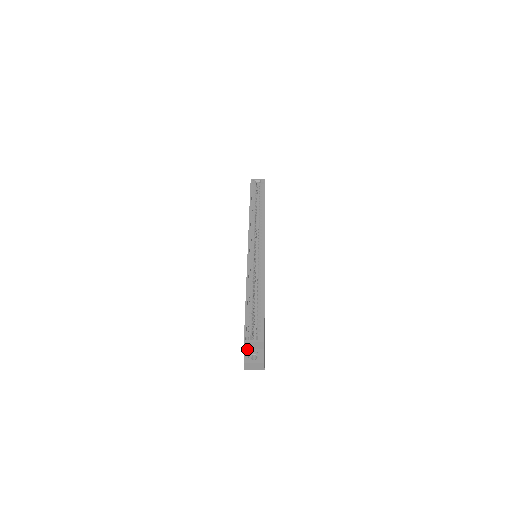
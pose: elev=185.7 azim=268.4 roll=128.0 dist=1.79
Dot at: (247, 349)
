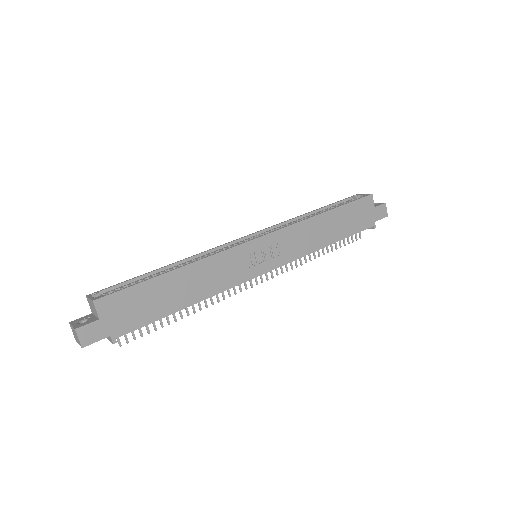
Dot at: (93, 313)
